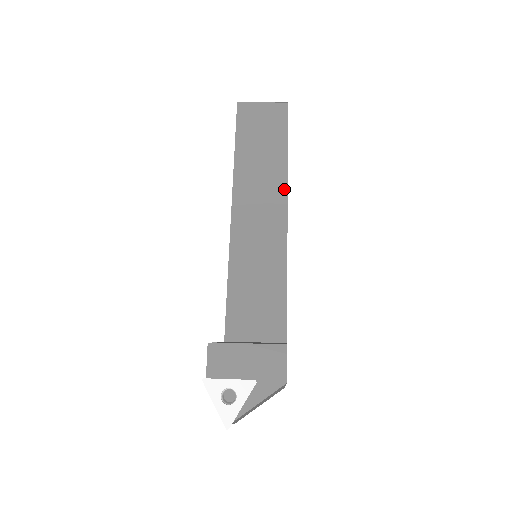
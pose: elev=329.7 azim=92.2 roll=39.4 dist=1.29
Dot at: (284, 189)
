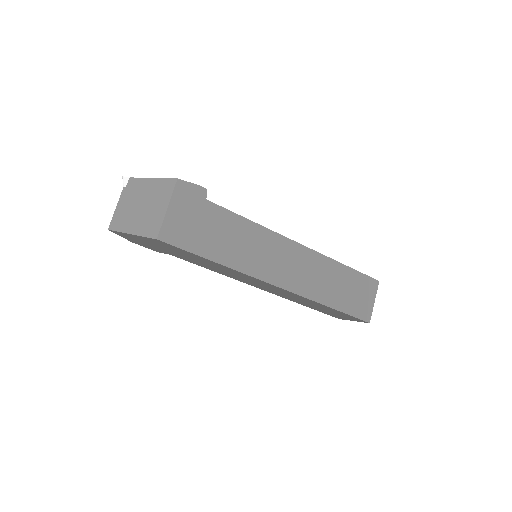
Dot at: (317, 253)
